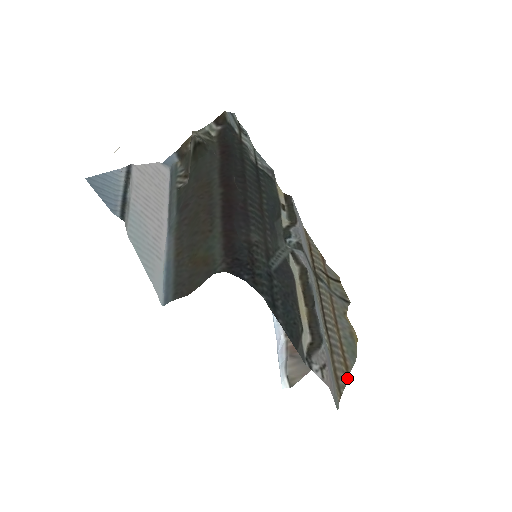
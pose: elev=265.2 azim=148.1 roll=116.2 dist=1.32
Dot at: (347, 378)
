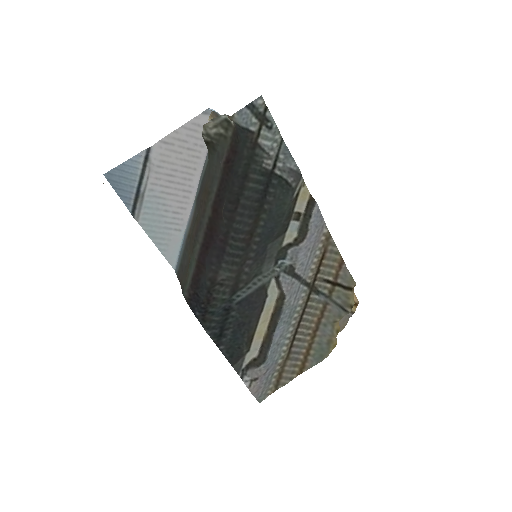
Dot at: (296, 376)
